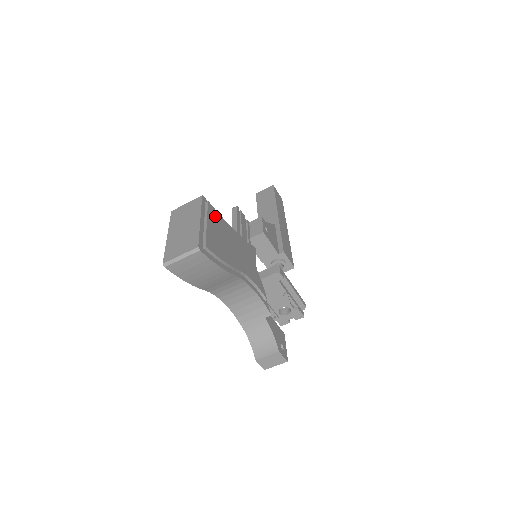
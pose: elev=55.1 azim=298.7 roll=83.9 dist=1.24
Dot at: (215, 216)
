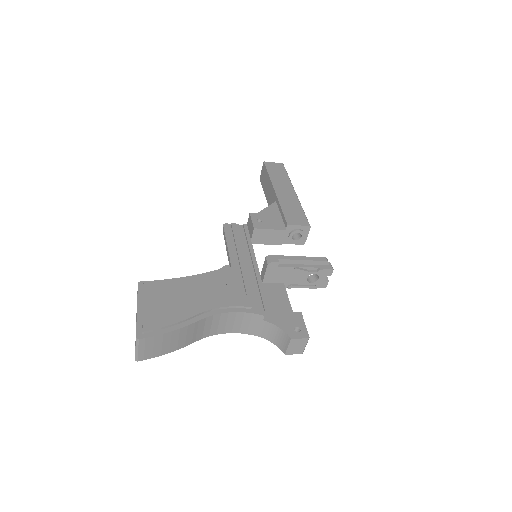
Dot at: (156, 289)
